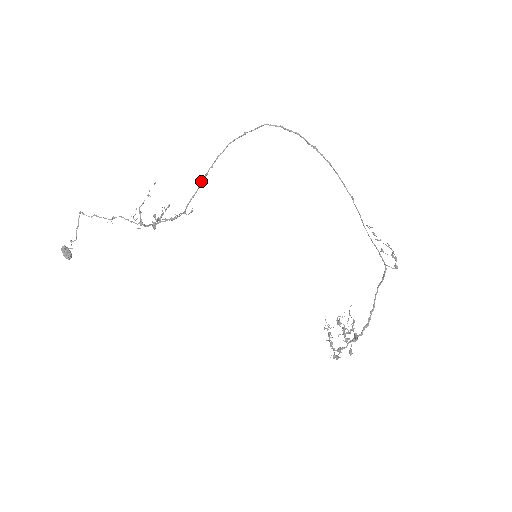
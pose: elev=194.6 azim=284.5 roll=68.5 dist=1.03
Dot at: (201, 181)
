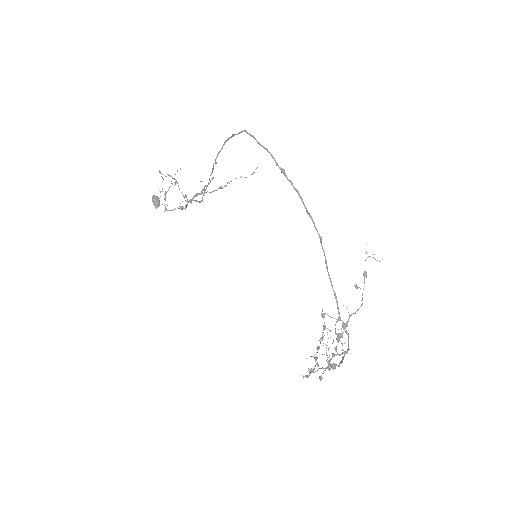
Dot at: occluded
